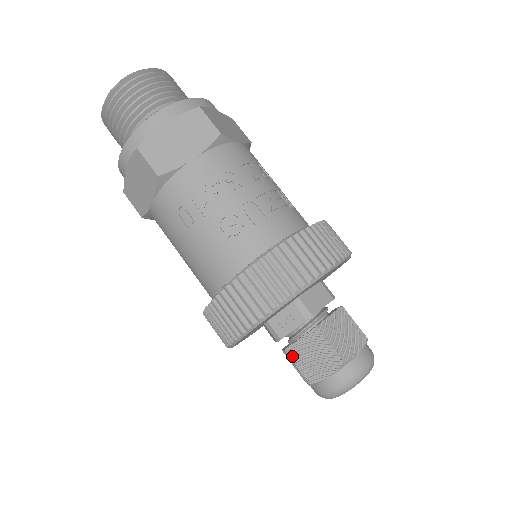
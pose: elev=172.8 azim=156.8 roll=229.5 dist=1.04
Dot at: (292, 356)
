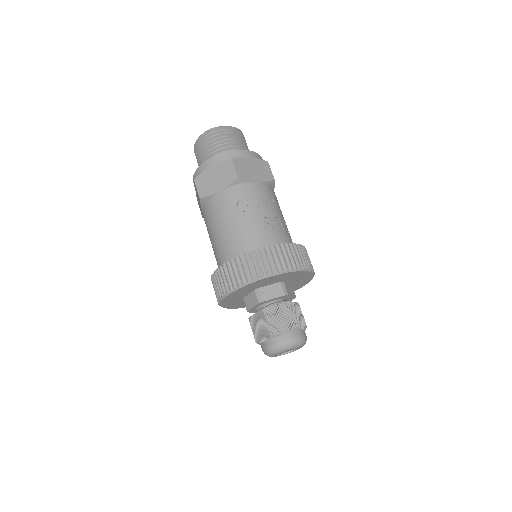
Dot at: (266, 314)
